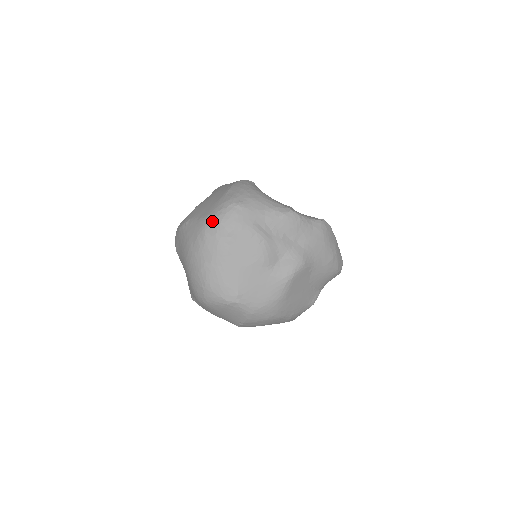
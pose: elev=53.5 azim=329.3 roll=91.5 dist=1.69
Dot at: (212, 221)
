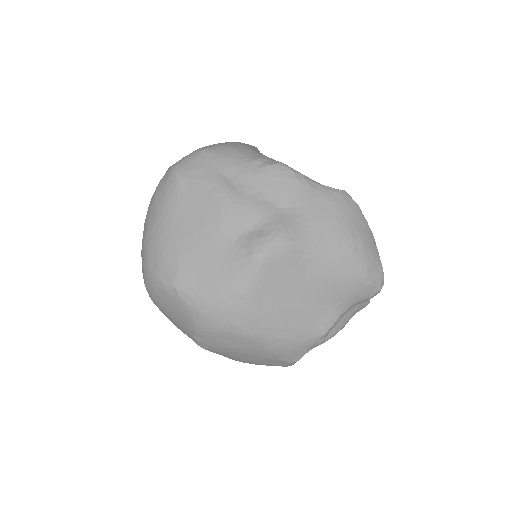
Dot at: (167, 171)
